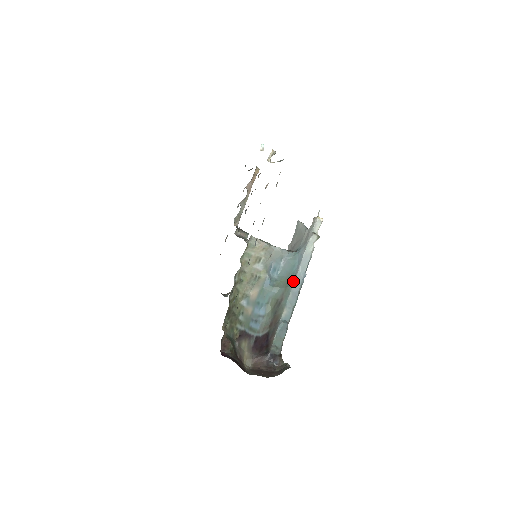
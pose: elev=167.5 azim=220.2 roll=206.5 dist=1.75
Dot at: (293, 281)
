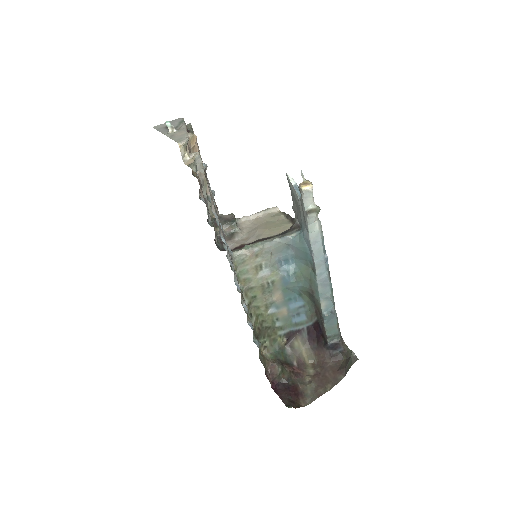
Dot at: (314, 271)
